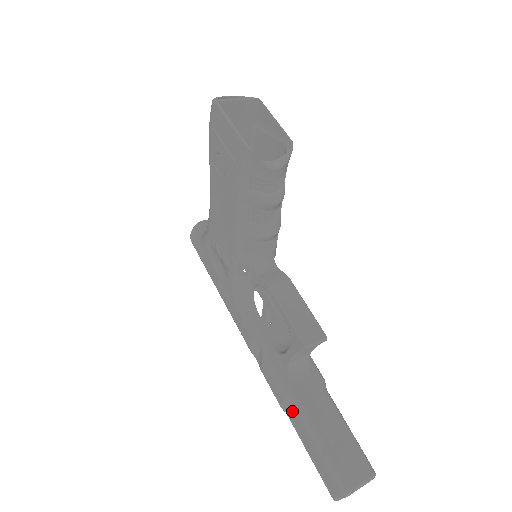
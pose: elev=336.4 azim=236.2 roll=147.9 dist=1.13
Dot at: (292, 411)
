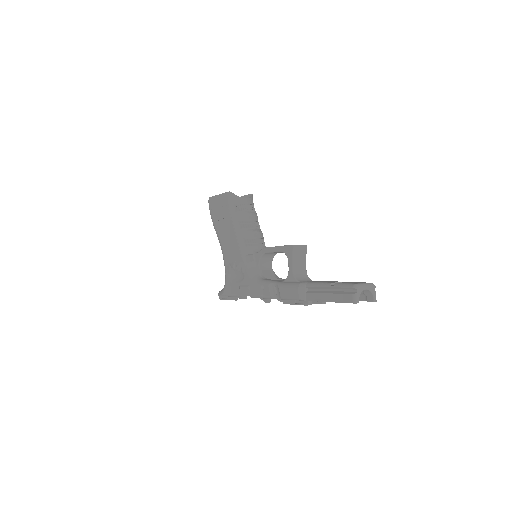
Dot at: (307, 292)
